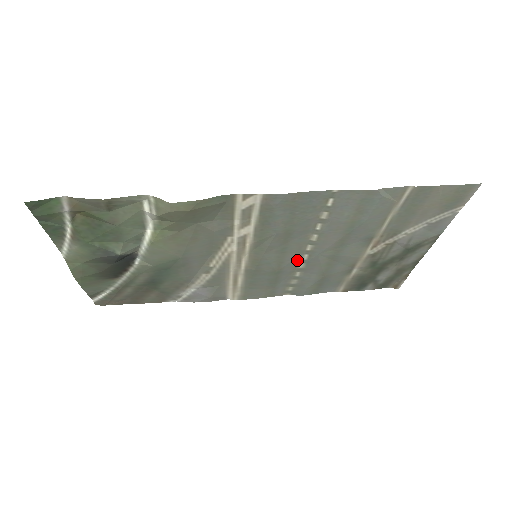
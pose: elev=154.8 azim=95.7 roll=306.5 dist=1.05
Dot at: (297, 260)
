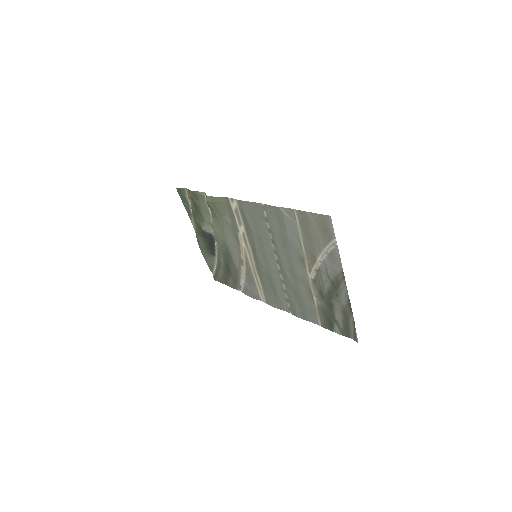
Dot at: (277, 269)
